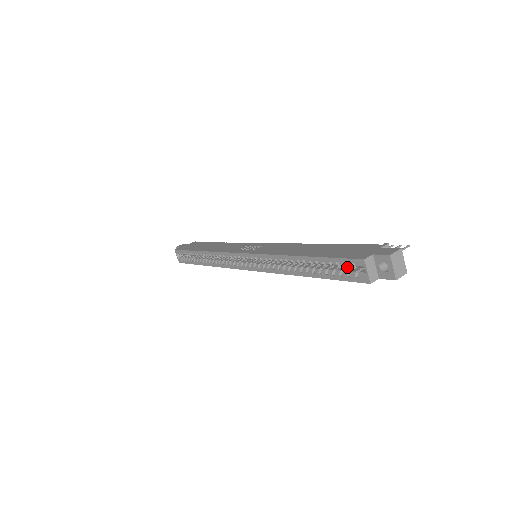
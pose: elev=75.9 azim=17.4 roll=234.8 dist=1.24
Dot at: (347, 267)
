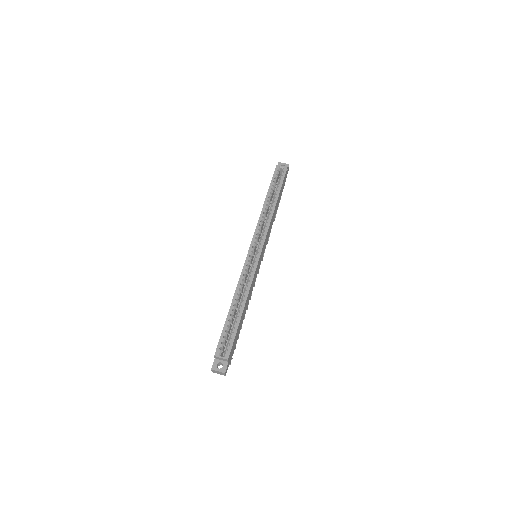
Dot at: occluded
